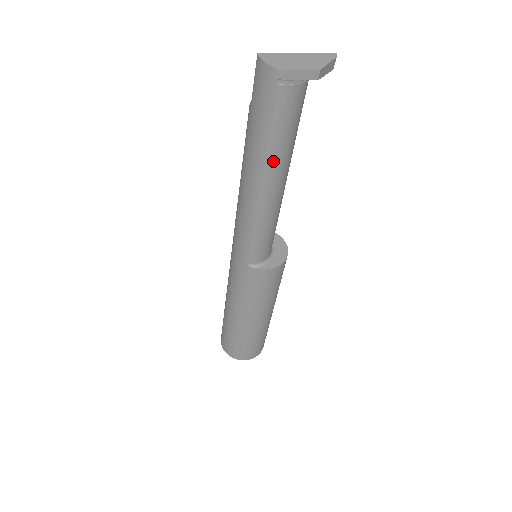
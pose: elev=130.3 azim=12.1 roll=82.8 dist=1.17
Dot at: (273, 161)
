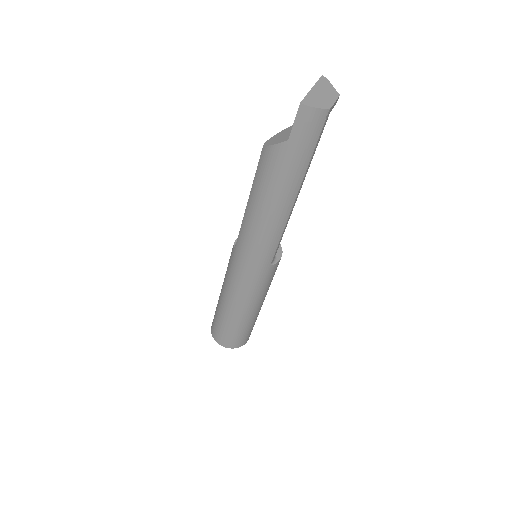
Dot at: (305, 176)
